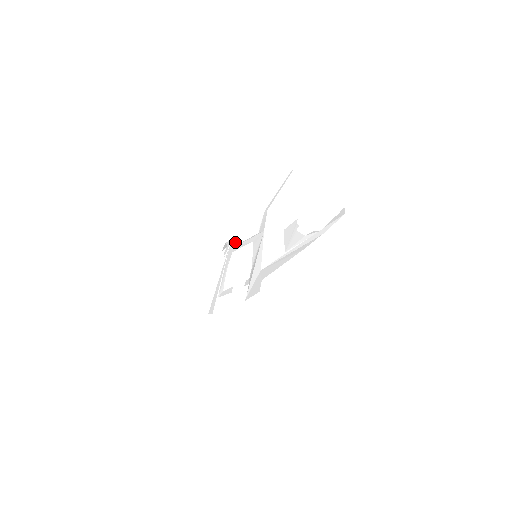
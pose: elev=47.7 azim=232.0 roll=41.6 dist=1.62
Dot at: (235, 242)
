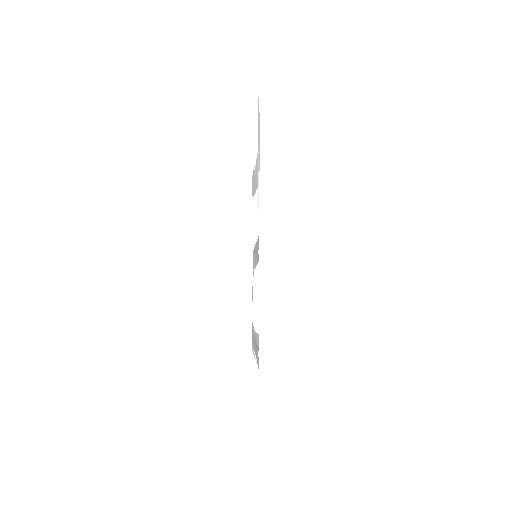
Dot at: occluded
